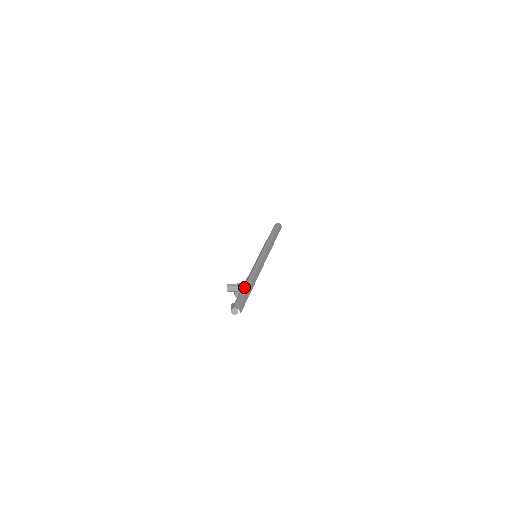
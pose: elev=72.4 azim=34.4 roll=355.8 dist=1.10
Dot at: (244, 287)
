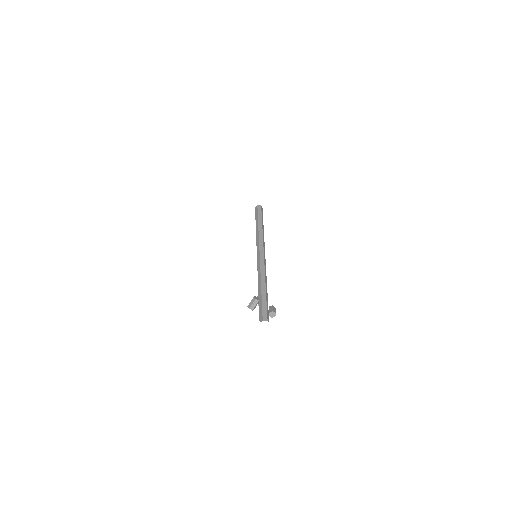
Dot at: occluded
